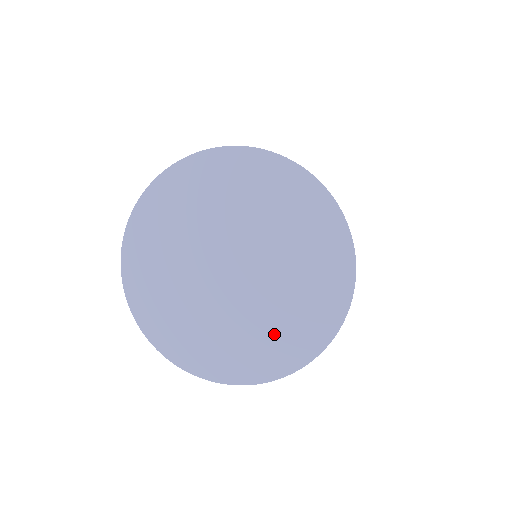
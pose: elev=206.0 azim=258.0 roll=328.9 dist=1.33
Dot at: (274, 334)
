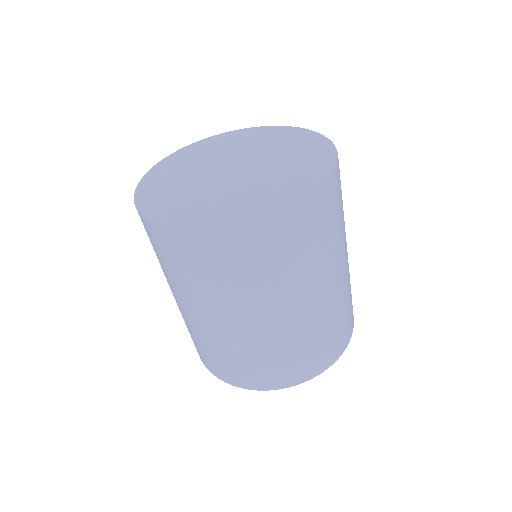
Dot at: (258, 196)
